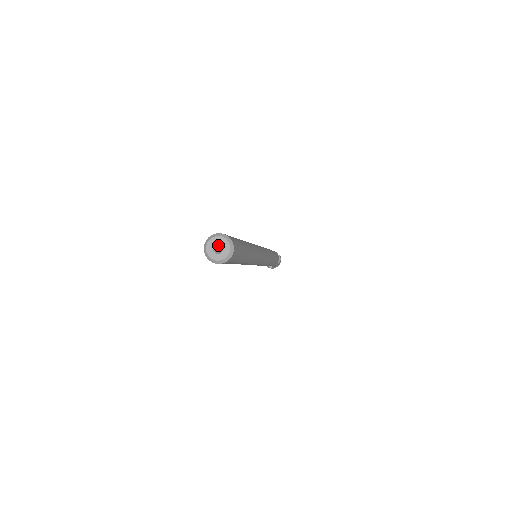
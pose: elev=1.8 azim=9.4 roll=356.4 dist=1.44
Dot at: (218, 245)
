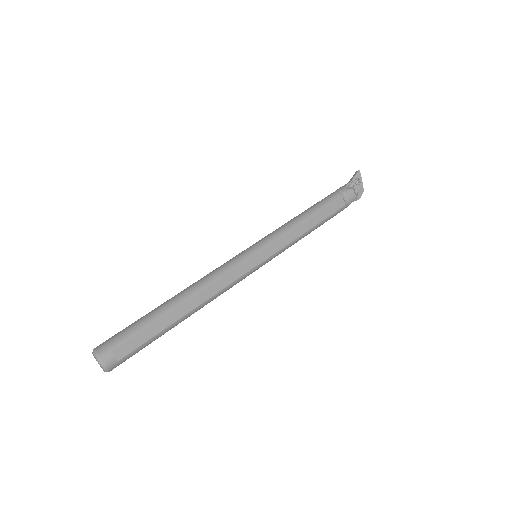
Dot at: occluded
